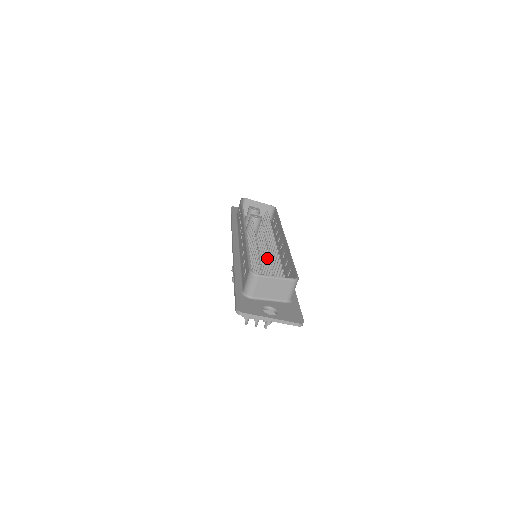
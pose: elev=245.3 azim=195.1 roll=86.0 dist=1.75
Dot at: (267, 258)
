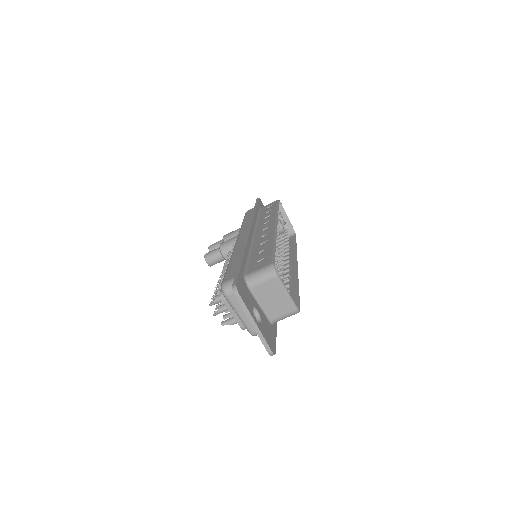
Dot at: (279, 268)
